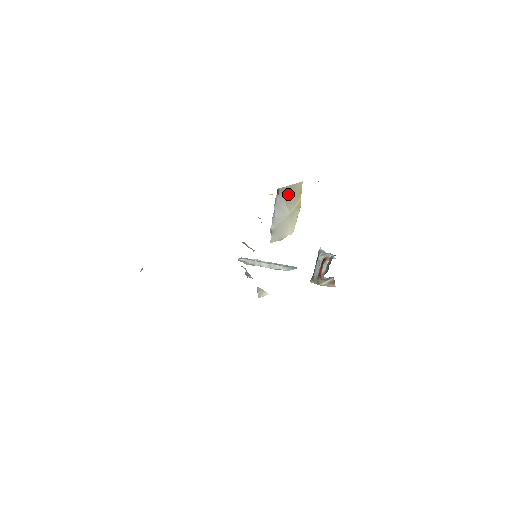
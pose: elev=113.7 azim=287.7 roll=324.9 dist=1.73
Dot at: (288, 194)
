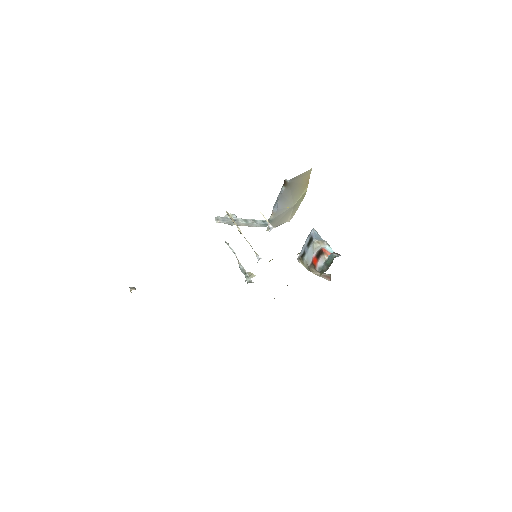
Dot at: (296, 185)
